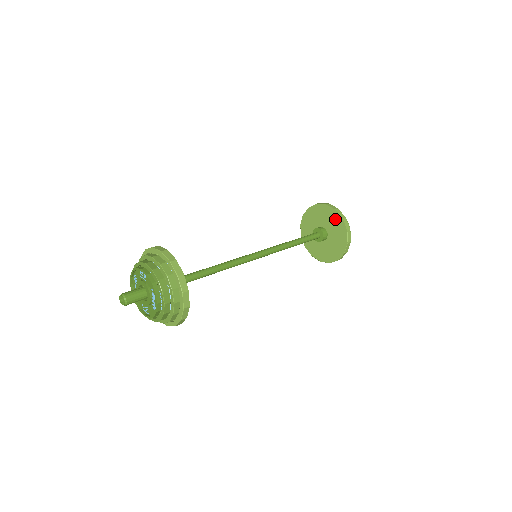
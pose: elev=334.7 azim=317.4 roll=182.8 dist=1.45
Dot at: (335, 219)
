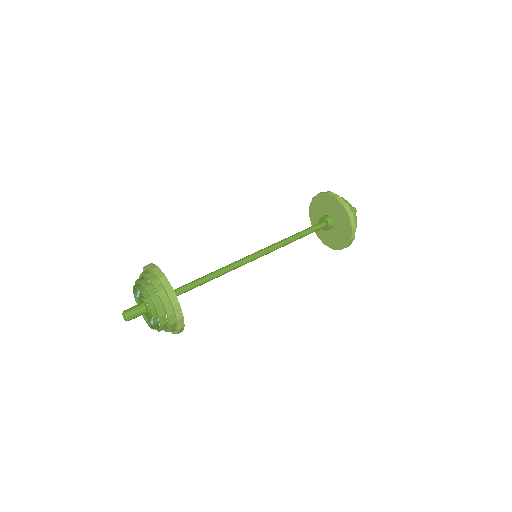
Dot at: (346, 223)
